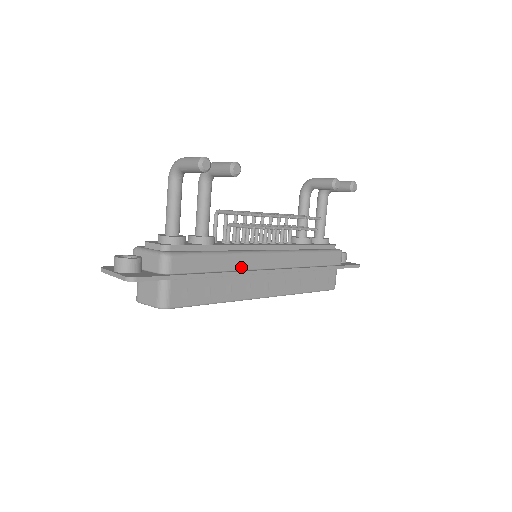
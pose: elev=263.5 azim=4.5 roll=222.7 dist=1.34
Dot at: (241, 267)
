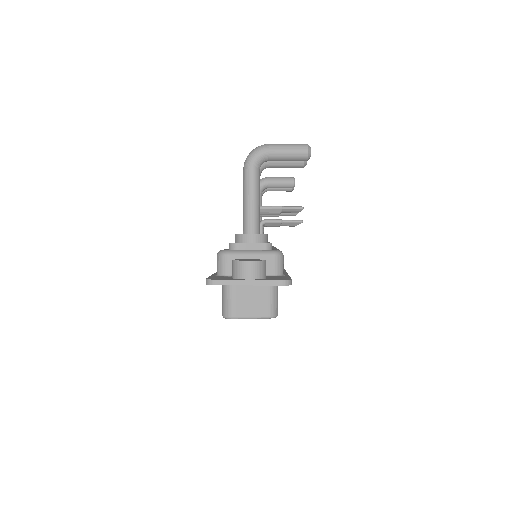
Dot at: occluded
